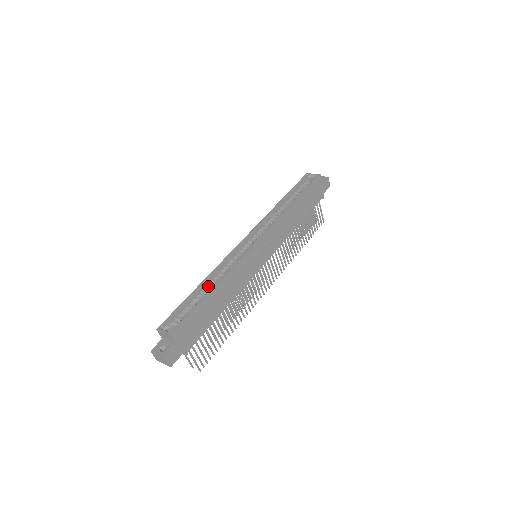
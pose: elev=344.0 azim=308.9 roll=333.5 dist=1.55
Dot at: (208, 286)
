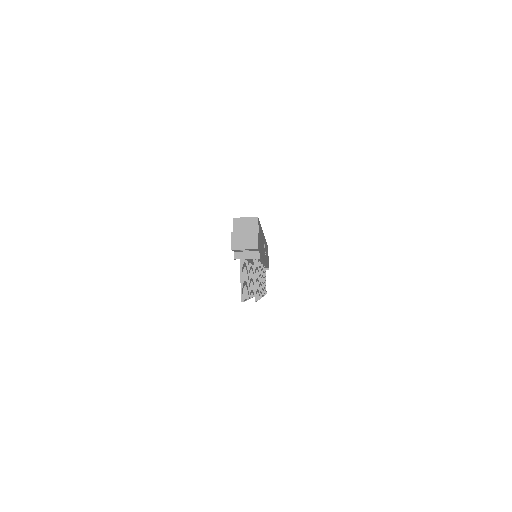
Dot at: occluded
